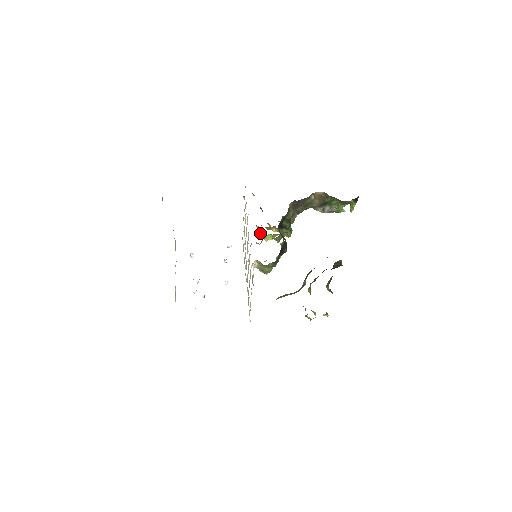
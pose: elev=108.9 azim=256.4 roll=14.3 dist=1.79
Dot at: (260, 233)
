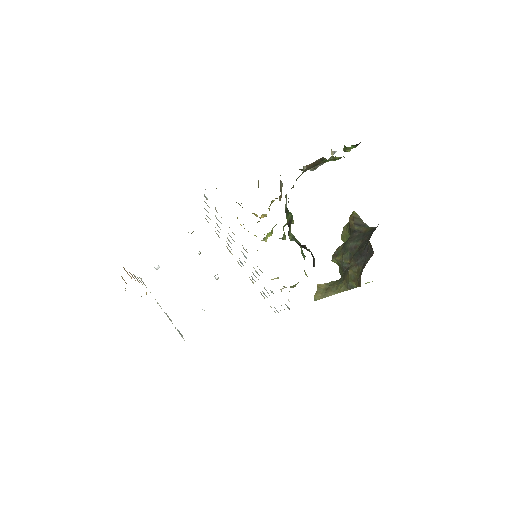
Dot at: occluded
